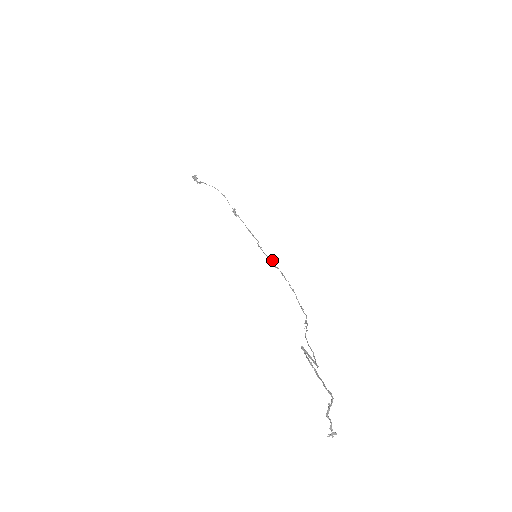
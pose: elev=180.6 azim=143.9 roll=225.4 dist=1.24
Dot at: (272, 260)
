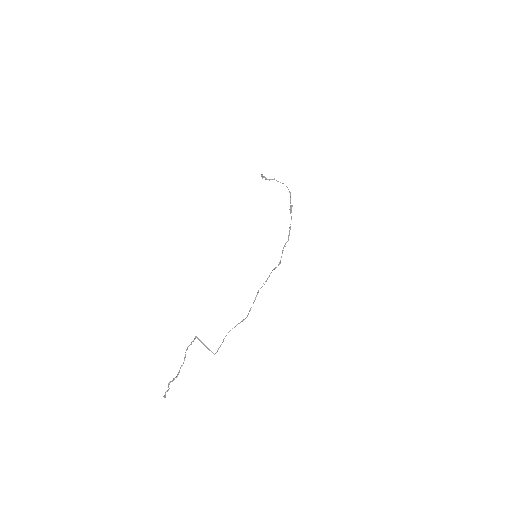
Dot at: occluded
